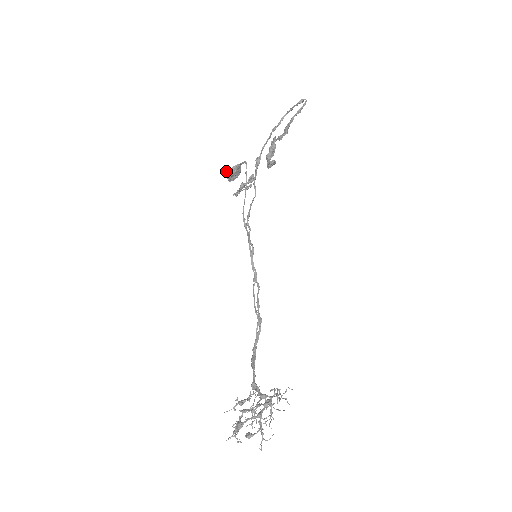
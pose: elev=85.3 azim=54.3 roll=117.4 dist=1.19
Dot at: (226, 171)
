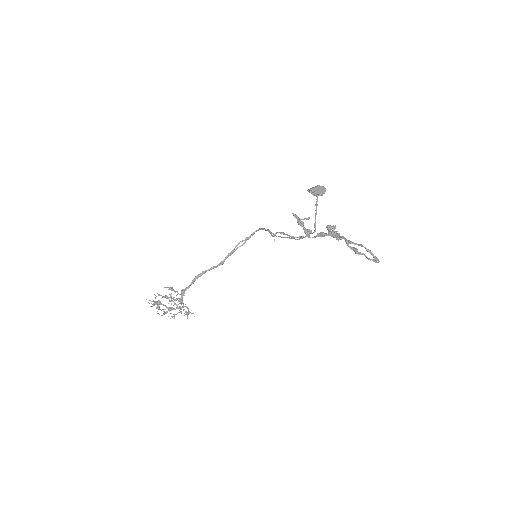
Dot at: (313, 189)
